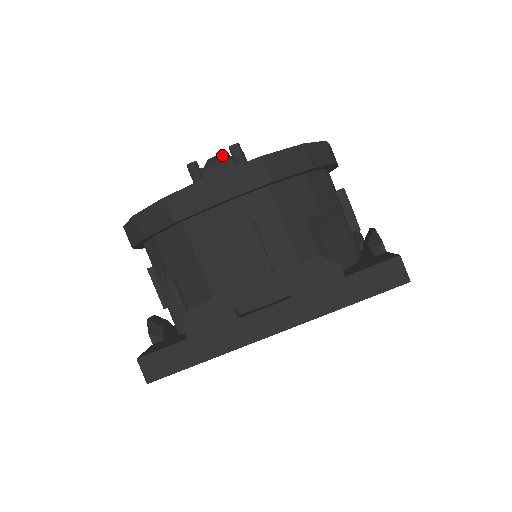
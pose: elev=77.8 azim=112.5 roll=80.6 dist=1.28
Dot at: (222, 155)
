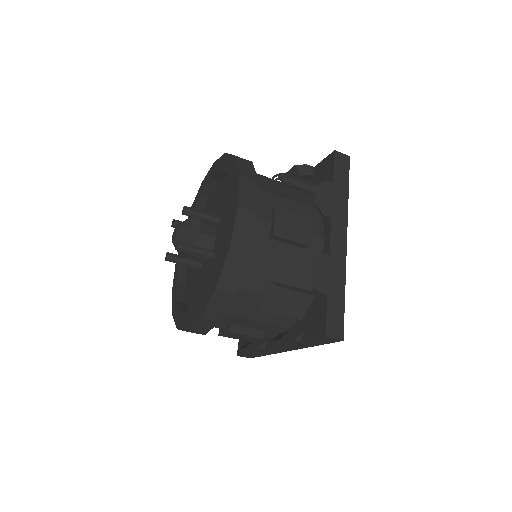
Dot at: (176, 240)
